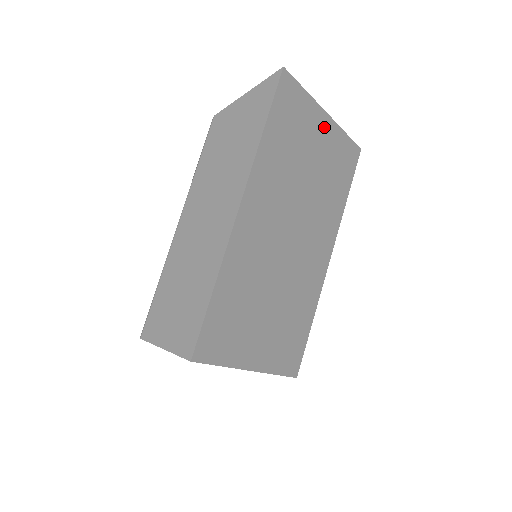
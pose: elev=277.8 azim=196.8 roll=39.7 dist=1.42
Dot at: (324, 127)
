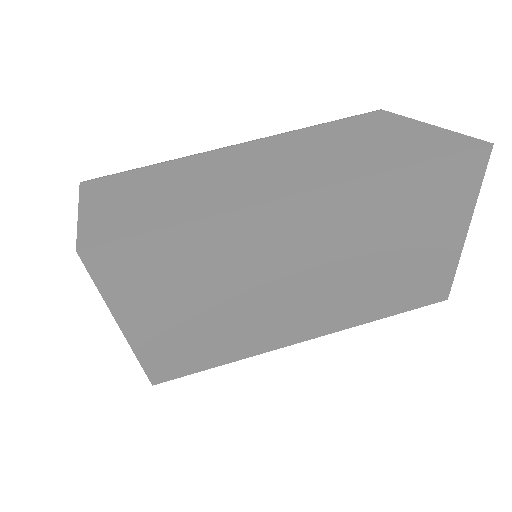
Dot at: (449, 240)
